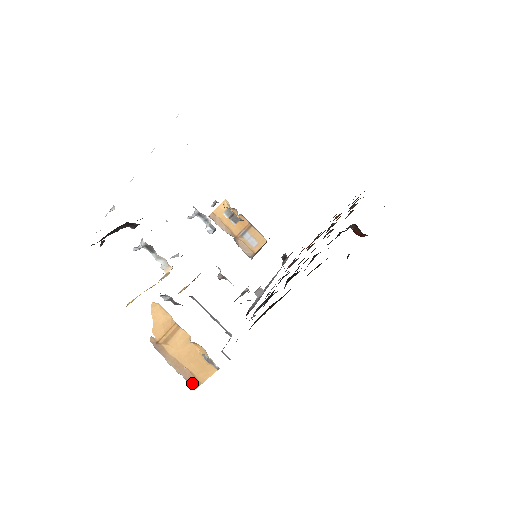
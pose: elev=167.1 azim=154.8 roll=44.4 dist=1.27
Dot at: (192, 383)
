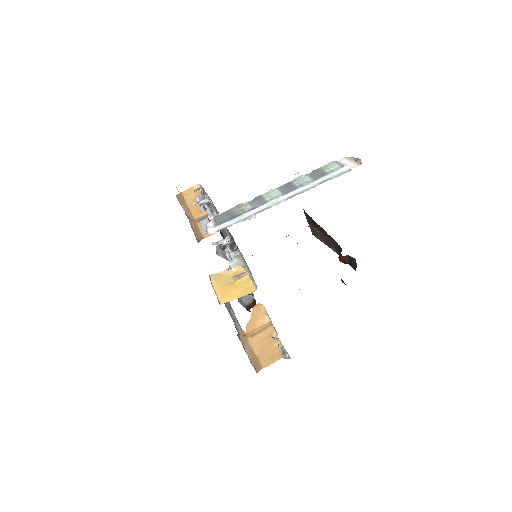
Dot at: (256, 368)
